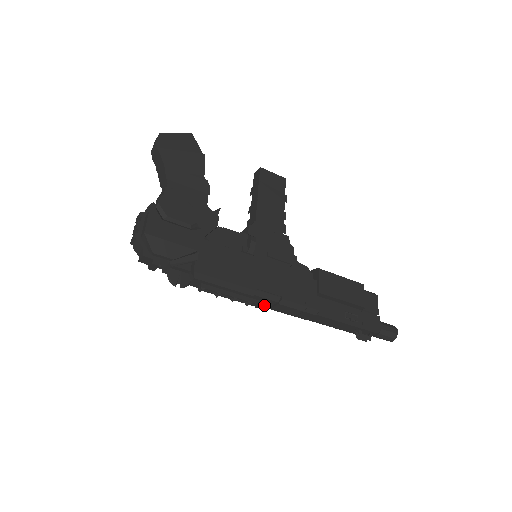
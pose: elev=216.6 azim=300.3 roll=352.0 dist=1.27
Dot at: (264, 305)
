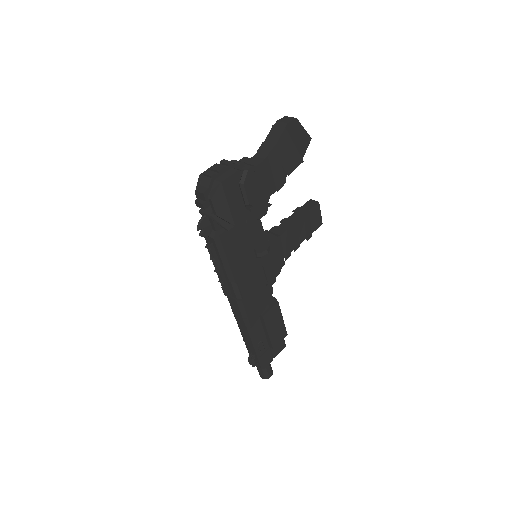
Dot at: (228, 292)
